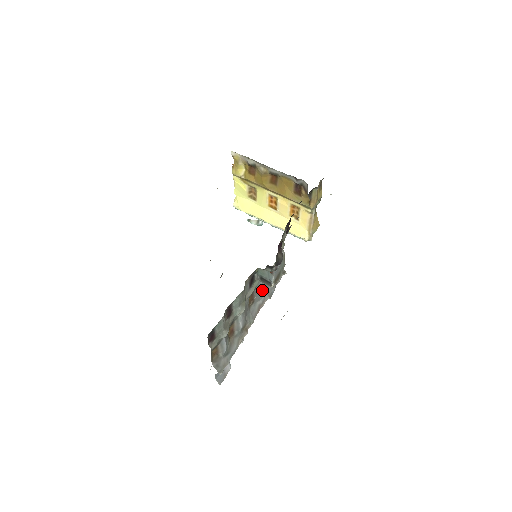
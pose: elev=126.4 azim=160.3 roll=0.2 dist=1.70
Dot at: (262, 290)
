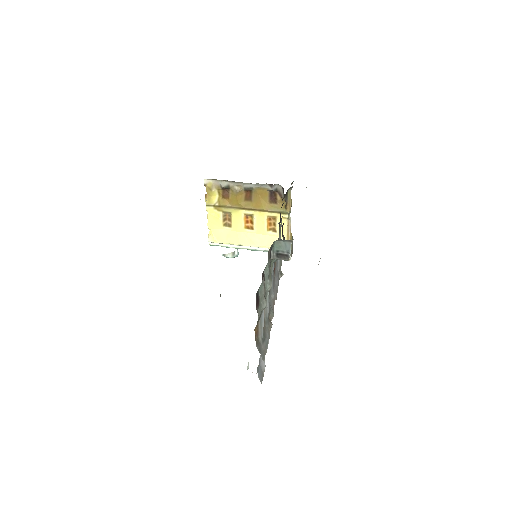
Dot at: (273, 282)
